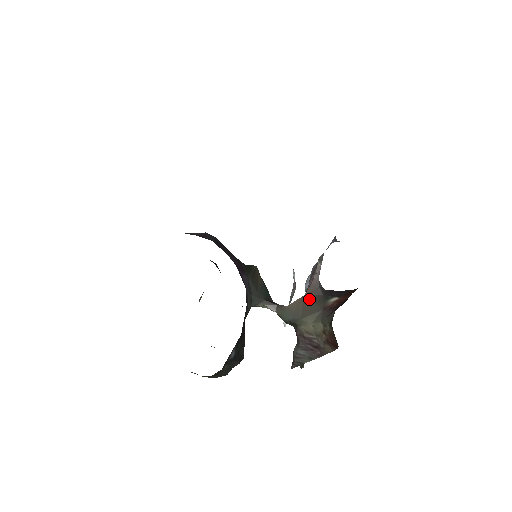
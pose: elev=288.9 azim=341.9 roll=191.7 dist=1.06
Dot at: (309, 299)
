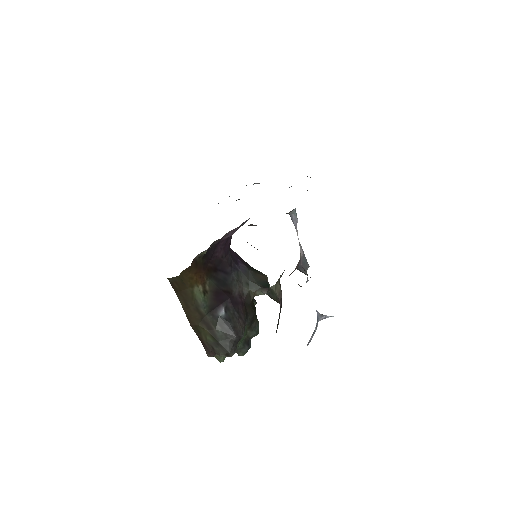
Dot at: occluded
